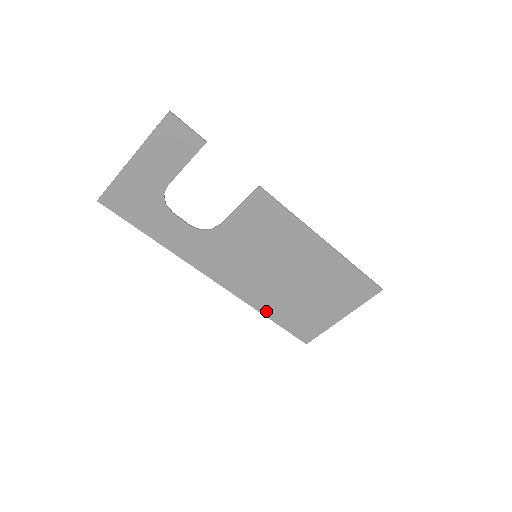
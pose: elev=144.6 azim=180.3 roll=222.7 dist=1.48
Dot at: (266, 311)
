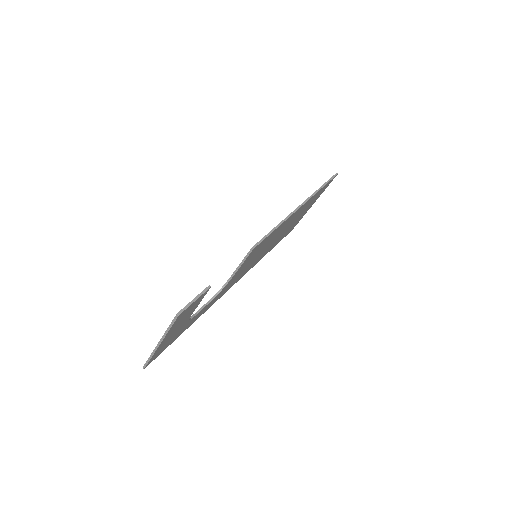
Dot at: (266, 253)
